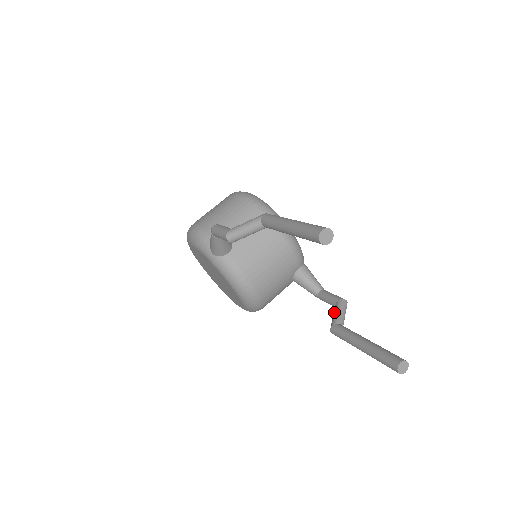
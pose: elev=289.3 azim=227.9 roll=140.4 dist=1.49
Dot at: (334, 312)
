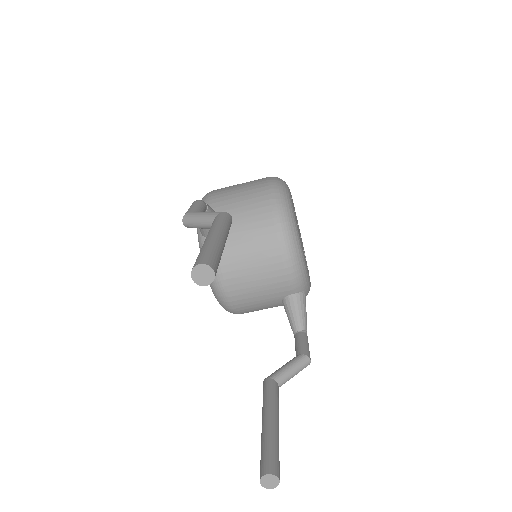
Dot at: occluded
